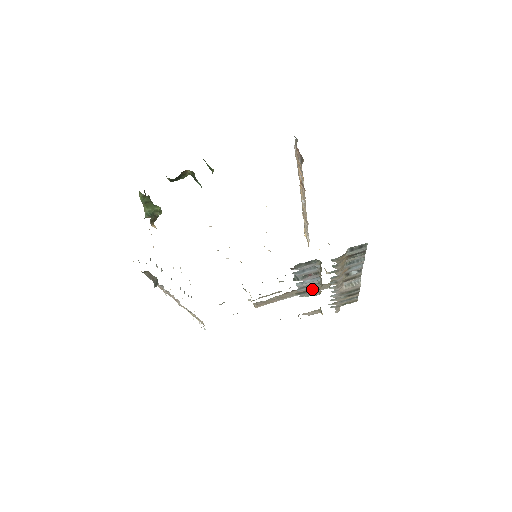
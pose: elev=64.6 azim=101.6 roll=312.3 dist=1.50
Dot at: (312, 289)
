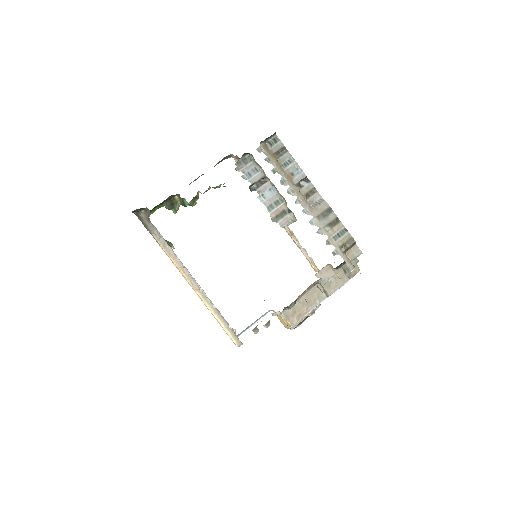
Dot at: (284, 213)
